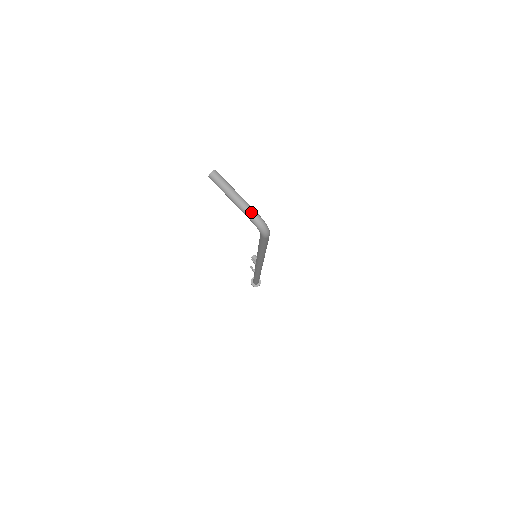
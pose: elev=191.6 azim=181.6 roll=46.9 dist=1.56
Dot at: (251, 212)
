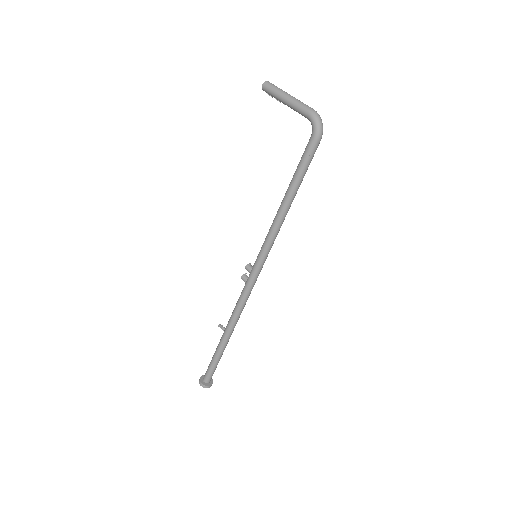
Dot at: occluded
